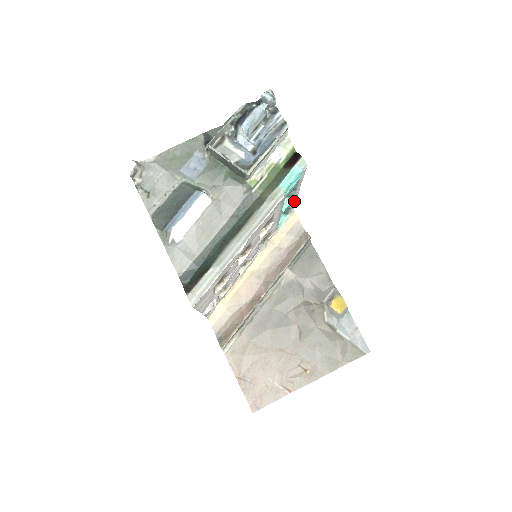
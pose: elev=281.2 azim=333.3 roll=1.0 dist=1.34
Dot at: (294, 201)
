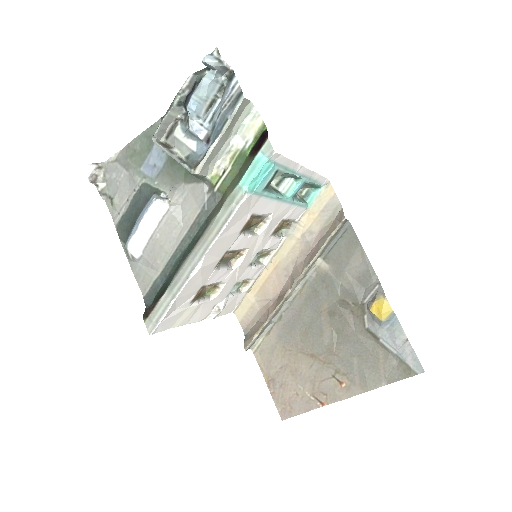
Dot at: (314, 176)
